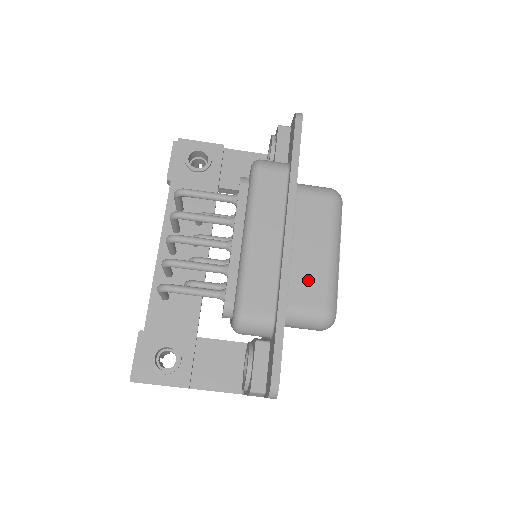
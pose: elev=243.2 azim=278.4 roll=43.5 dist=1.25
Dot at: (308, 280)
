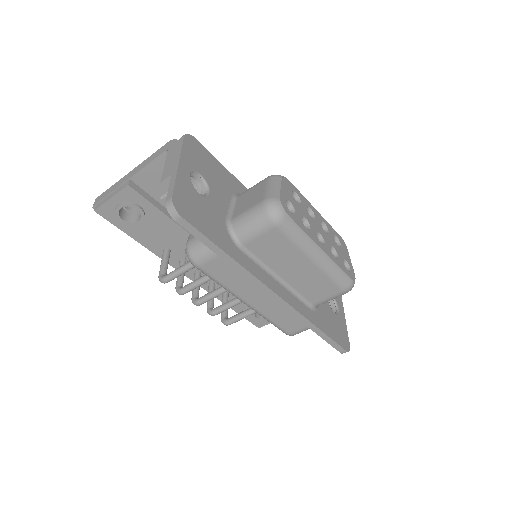
Dot at: (313, 286)
